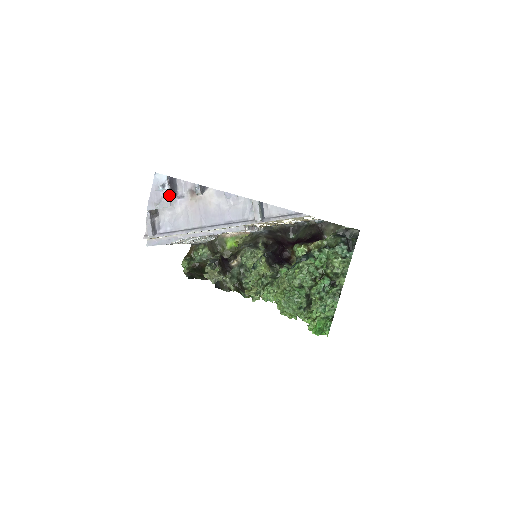
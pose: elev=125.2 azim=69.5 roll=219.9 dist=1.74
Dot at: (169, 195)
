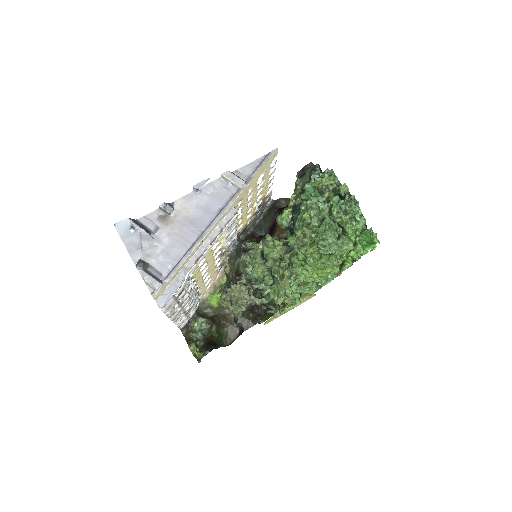
Dot at: (145, 232)
